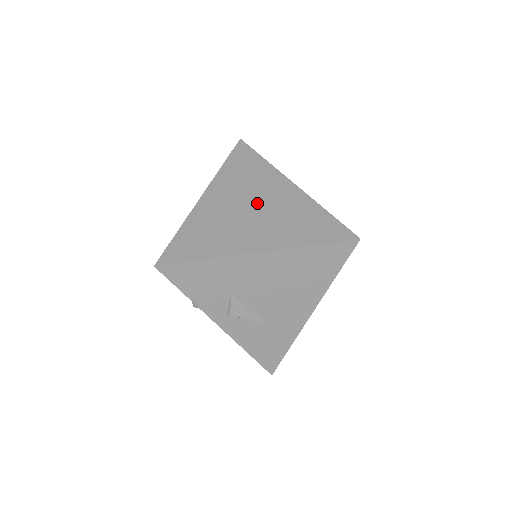
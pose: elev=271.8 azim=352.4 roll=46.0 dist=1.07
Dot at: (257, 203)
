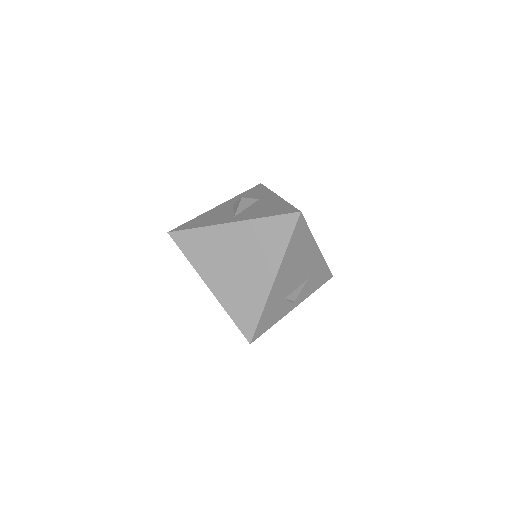
Dot at: (235, 257)
